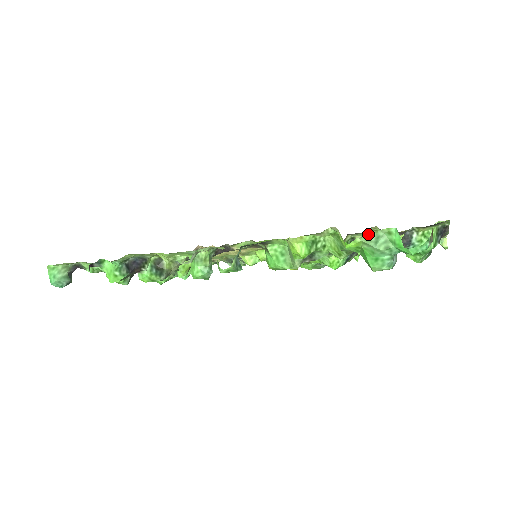
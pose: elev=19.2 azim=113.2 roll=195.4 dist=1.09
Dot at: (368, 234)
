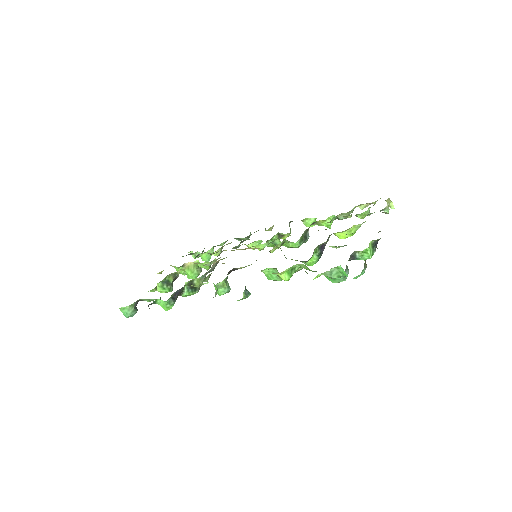
Dot at: occluded
